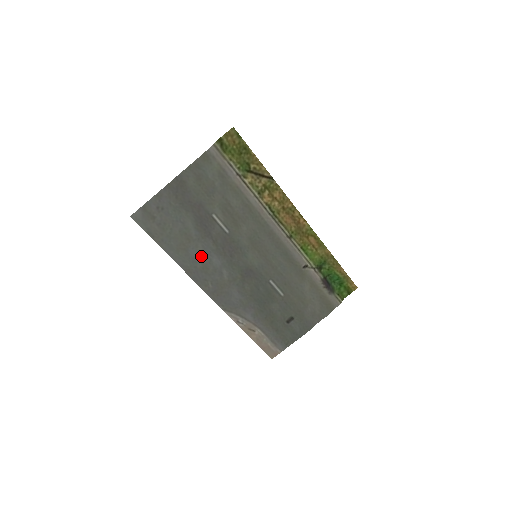
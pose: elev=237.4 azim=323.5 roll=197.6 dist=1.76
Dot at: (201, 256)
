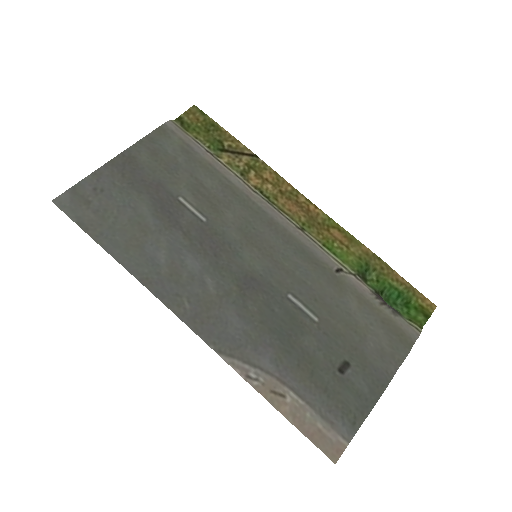
Dot at: (166, 256)
